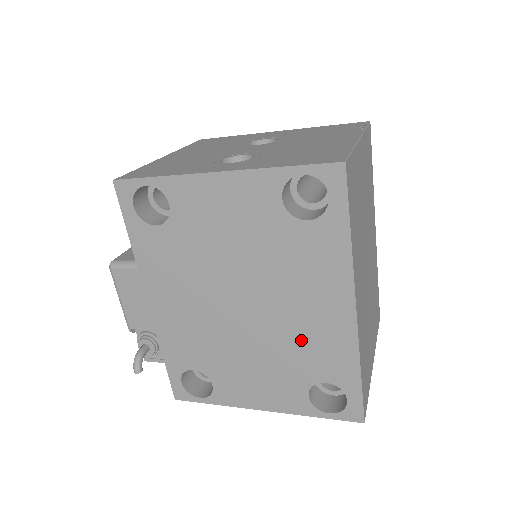
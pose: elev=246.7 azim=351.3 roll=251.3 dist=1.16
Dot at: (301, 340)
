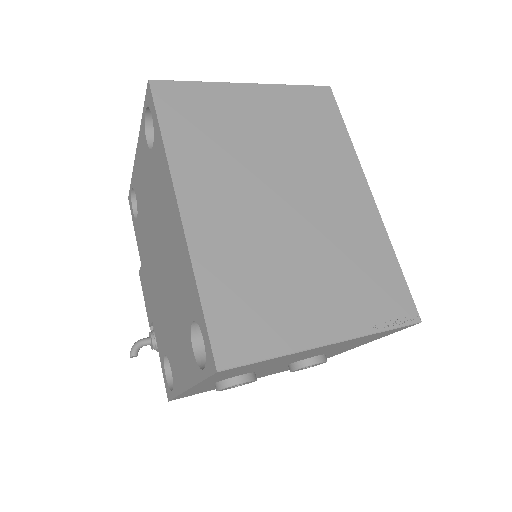
Dot at: (176, 274)
